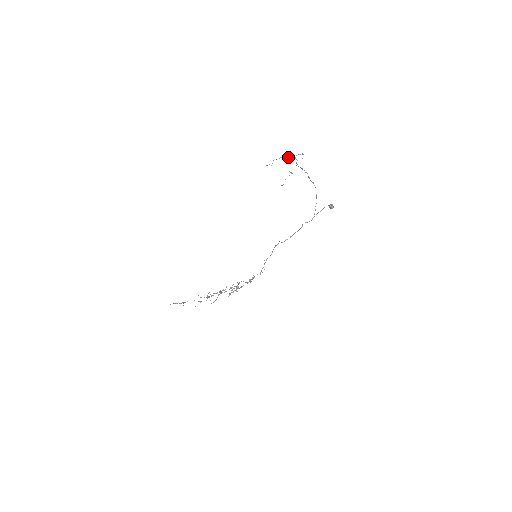
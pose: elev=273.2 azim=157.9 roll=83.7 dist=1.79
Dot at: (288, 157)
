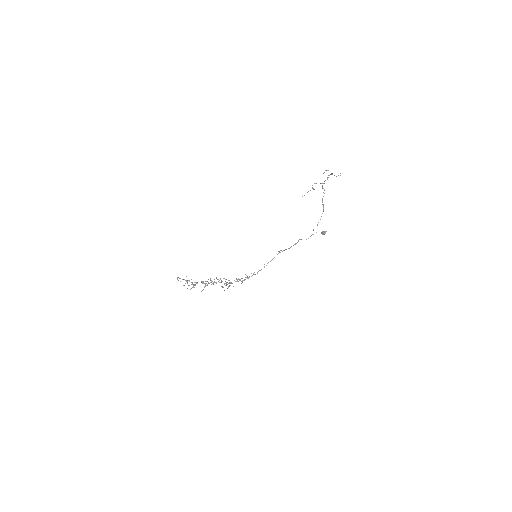
Dot at: occluded
